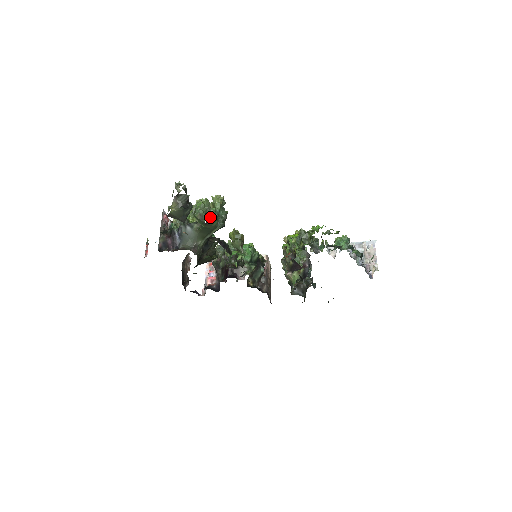
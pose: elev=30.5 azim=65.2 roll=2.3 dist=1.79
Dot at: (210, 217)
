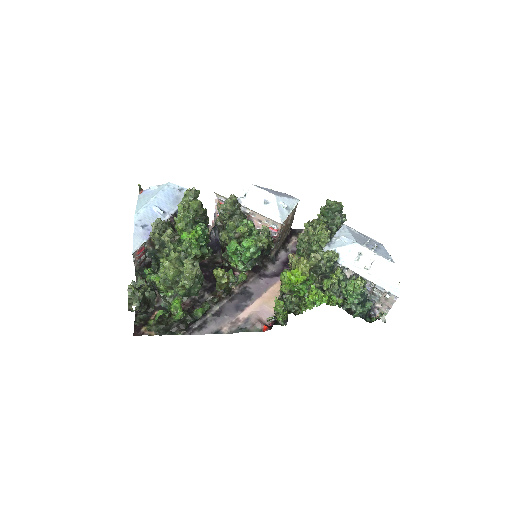
Dot at: (173, 319)
